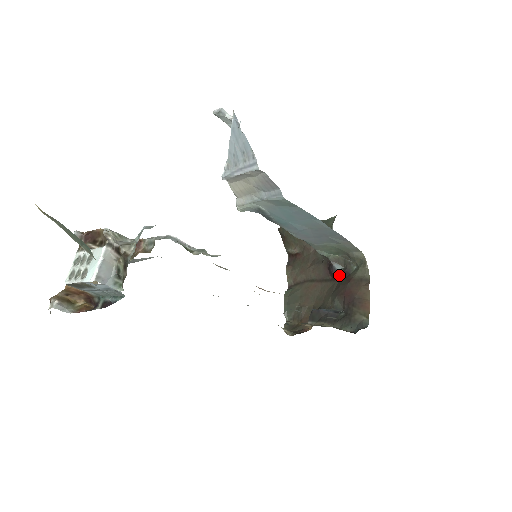
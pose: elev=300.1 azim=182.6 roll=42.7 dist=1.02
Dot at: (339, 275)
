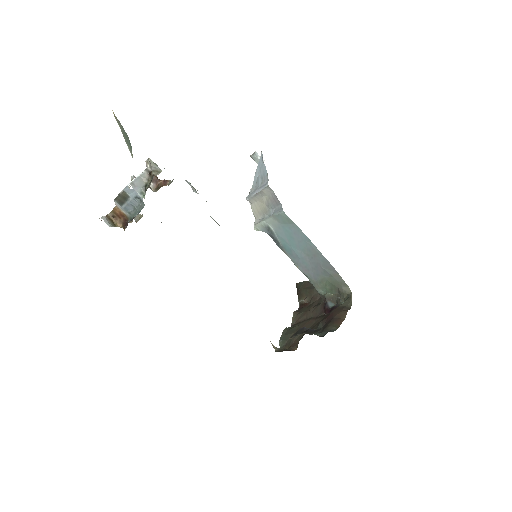
Dot at: (330, 309)
